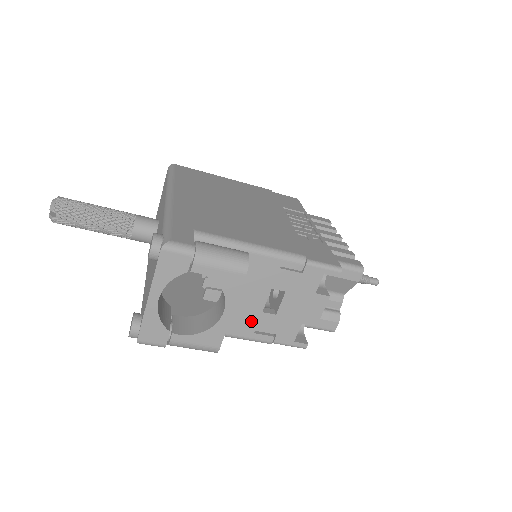
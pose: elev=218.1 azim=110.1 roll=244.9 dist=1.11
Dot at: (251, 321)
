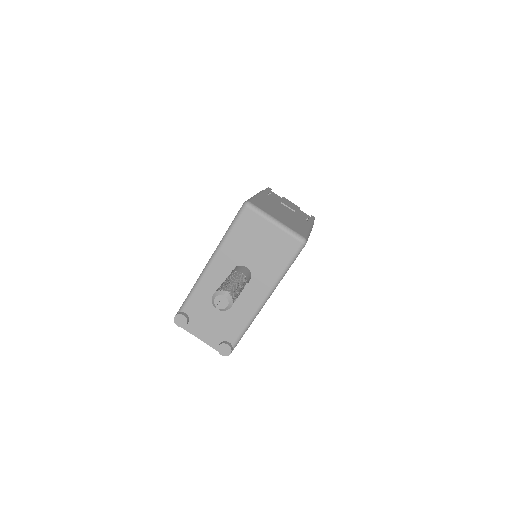
Dot at: occluded
